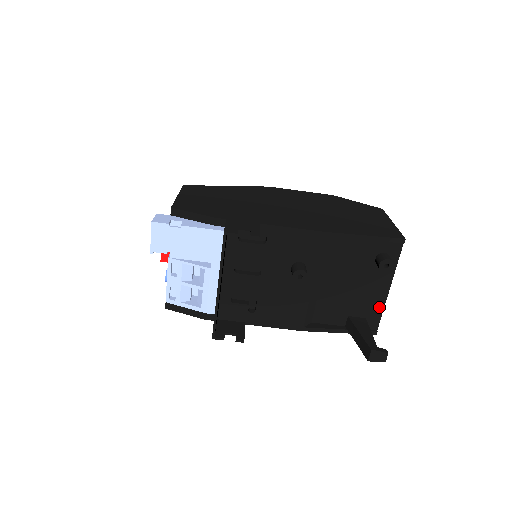
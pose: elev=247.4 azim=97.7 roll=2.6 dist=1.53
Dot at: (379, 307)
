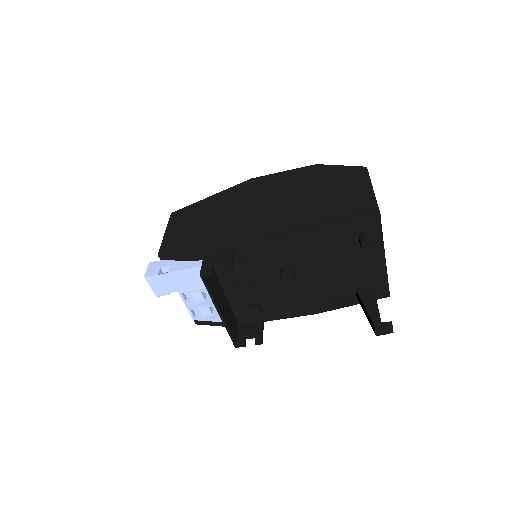
Dot at: (382, 274)
